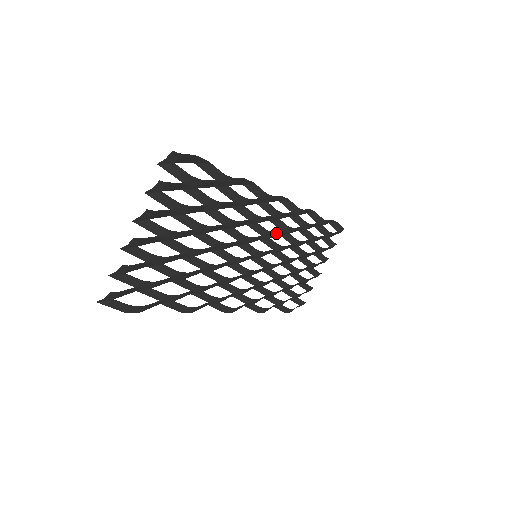
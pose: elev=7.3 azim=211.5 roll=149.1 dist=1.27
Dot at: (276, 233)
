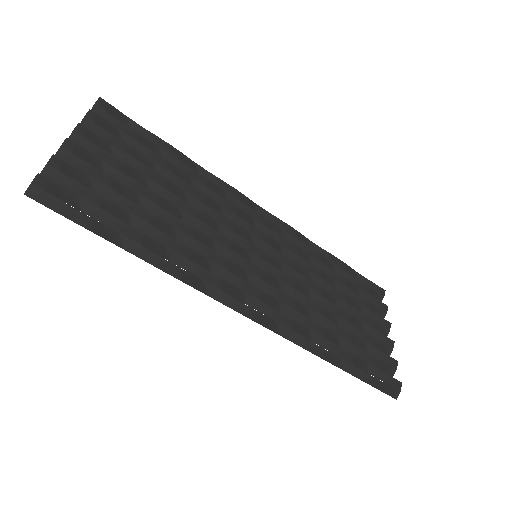
Dot at: (271, 240)
